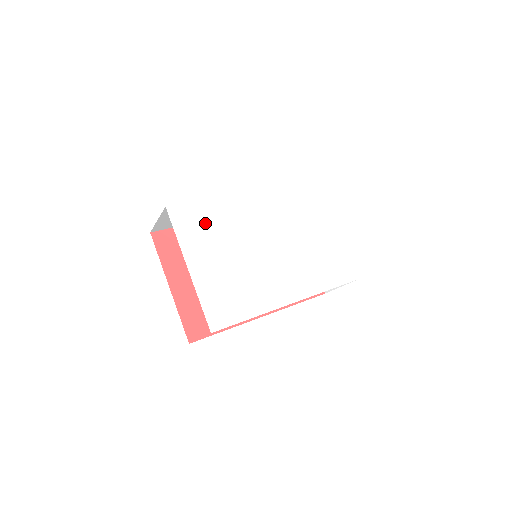
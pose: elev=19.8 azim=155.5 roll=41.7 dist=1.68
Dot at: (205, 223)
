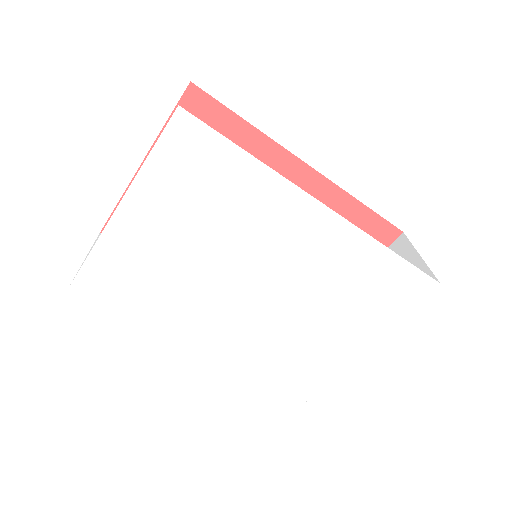
Dot at: (209, 181)
